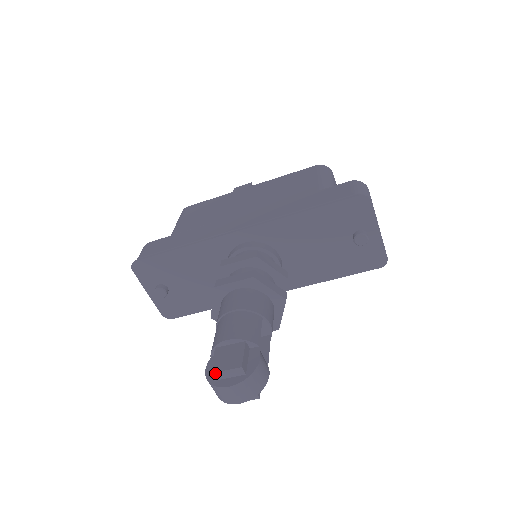
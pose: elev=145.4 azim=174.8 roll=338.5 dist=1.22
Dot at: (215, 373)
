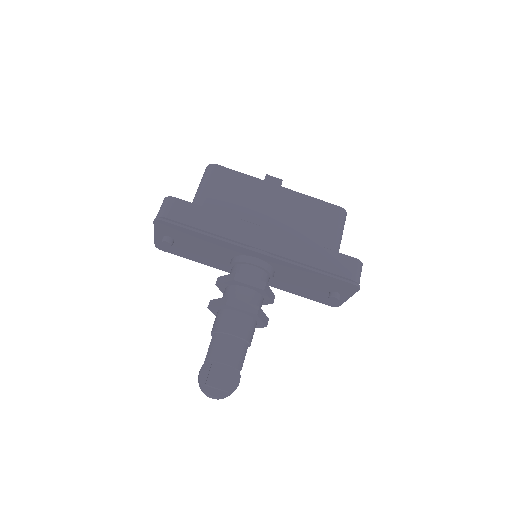
Dot at: (209, 386)
